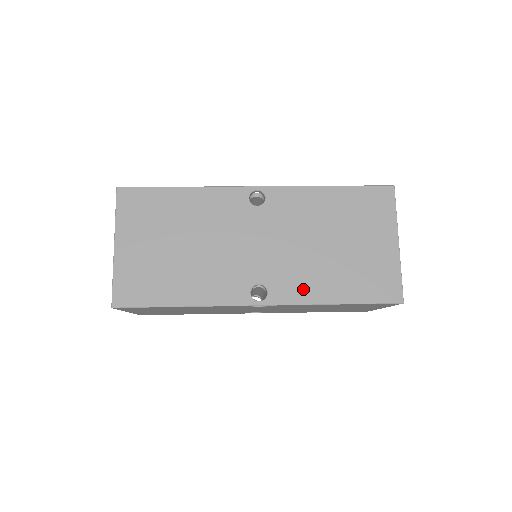
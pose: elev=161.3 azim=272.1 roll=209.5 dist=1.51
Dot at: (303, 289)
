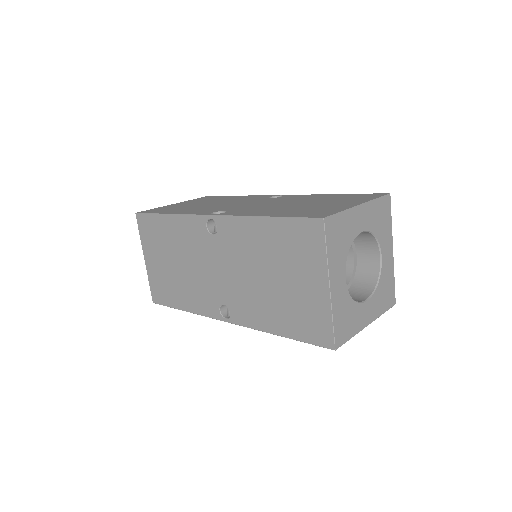
Dot at: (250, 212)
